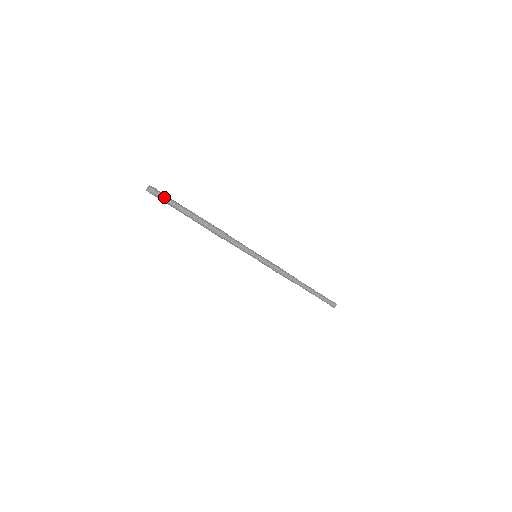
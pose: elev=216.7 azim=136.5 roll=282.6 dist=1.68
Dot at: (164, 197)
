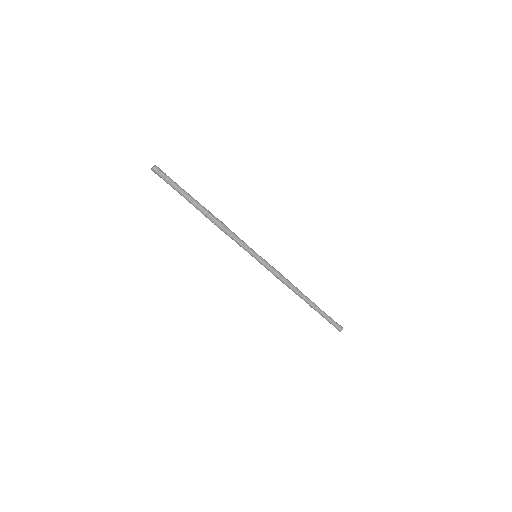
Dot at: (168, 176)
